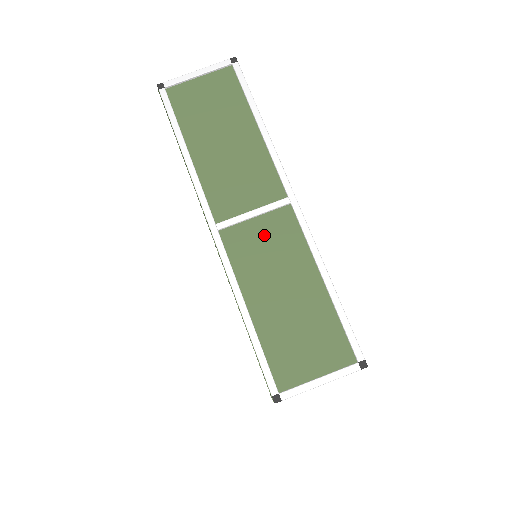
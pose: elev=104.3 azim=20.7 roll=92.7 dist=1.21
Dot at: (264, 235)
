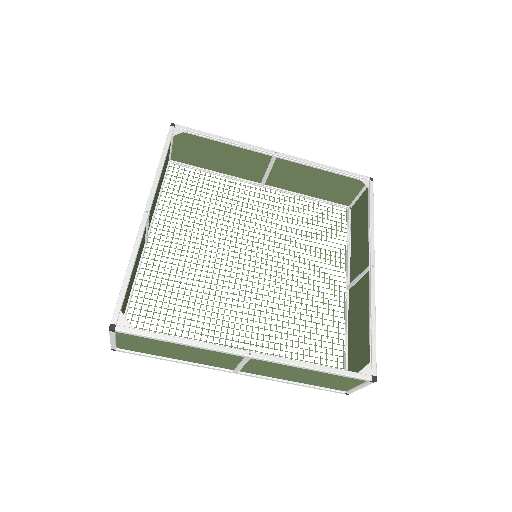
Dot at: (259, 366)
